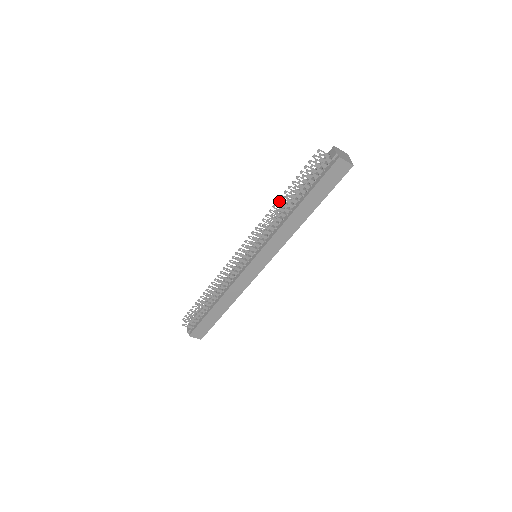
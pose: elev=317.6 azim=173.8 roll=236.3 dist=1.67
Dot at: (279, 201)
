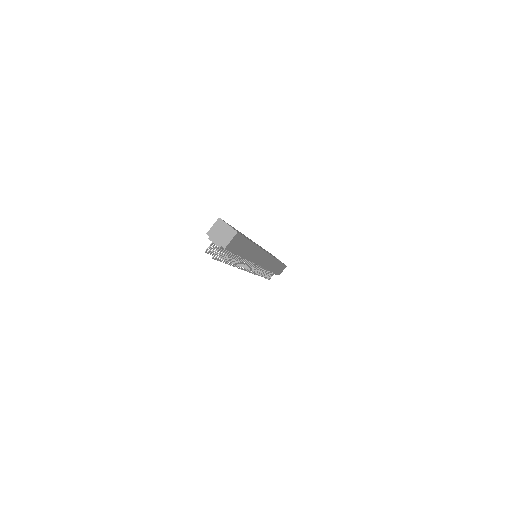
Dot at: occluded
